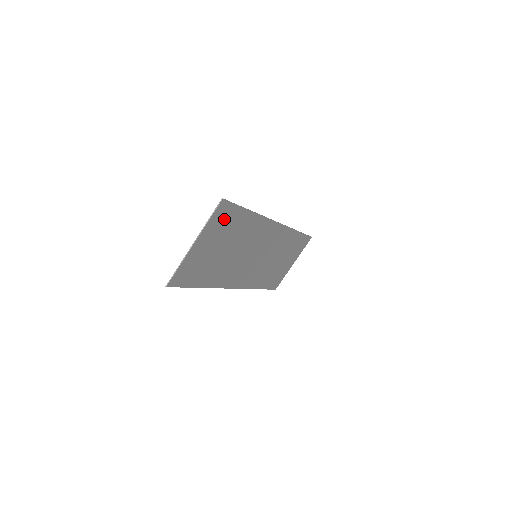
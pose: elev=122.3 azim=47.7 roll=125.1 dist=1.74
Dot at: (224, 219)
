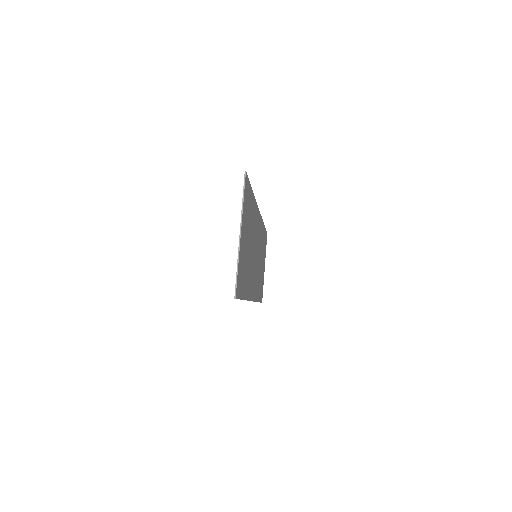
Dot at: (247, 201)
